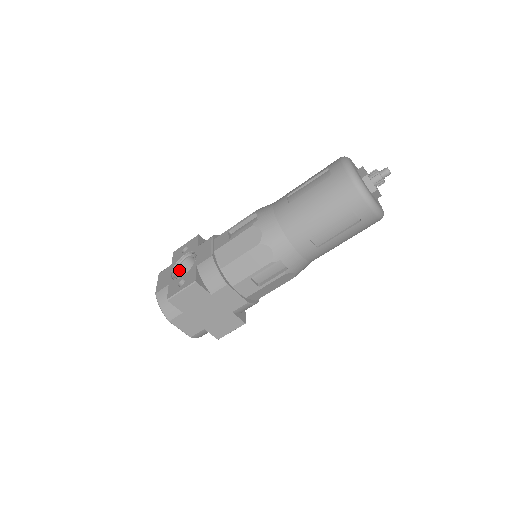
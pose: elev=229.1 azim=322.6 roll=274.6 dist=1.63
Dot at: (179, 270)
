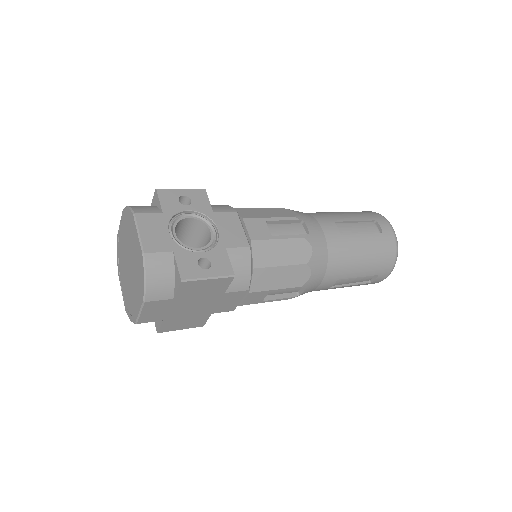
Dot at: occluded
